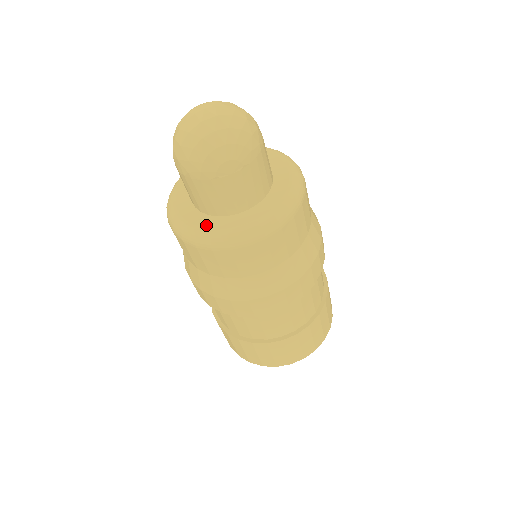
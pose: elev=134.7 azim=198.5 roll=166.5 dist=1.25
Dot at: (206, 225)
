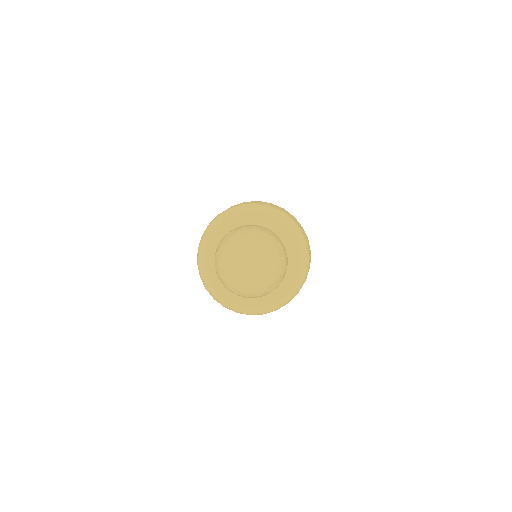
Dot at: (254, 303)
